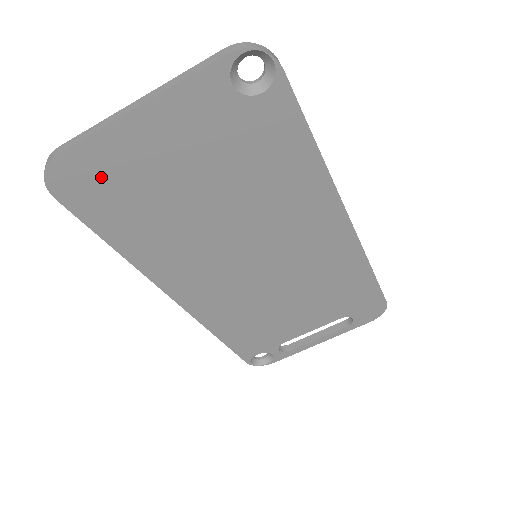
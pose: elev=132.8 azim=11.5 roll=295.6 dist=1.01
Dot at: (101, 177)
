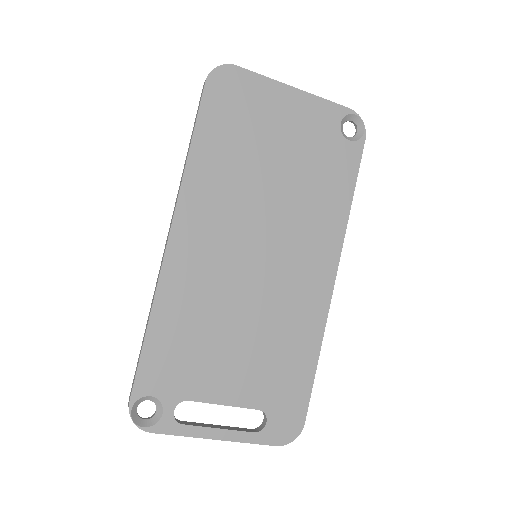
Dot at: (241, 98)
